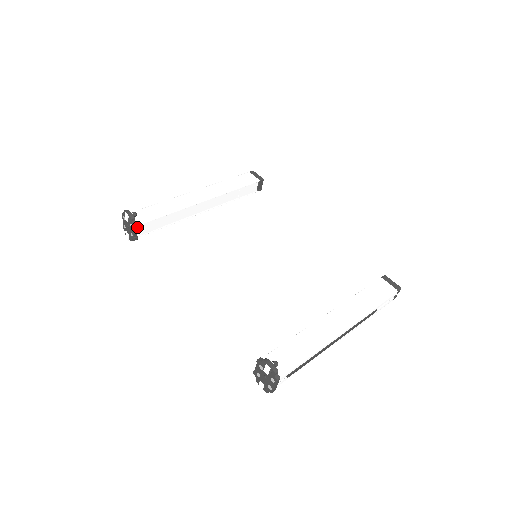
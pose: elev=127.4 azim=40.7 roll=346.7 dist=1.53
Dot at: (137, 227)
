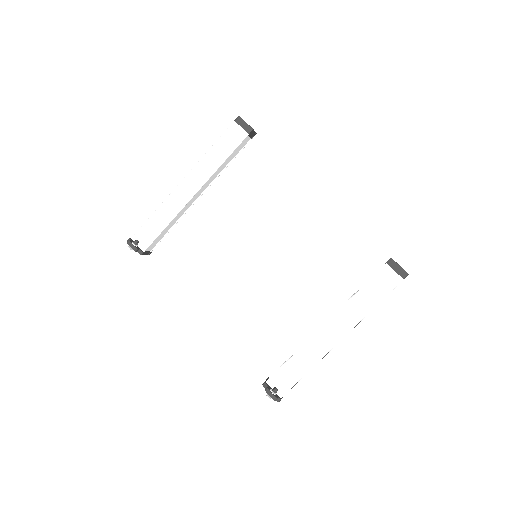
Dot at: (144, 251)
